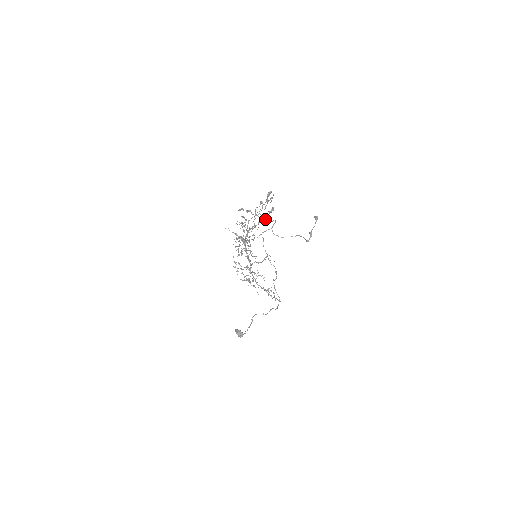
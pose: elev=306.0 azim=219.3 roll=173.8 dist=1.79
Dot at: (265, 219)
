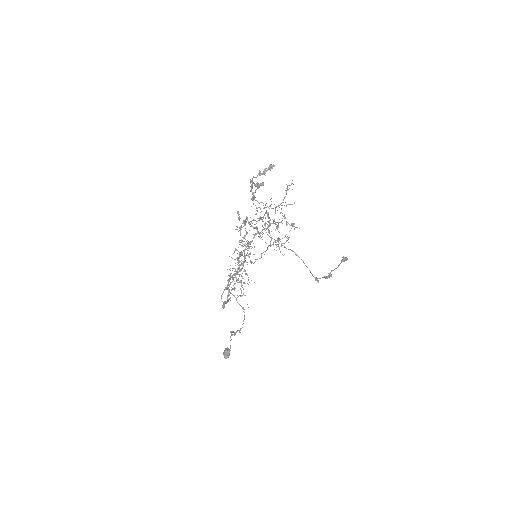
Dot at: occluded
